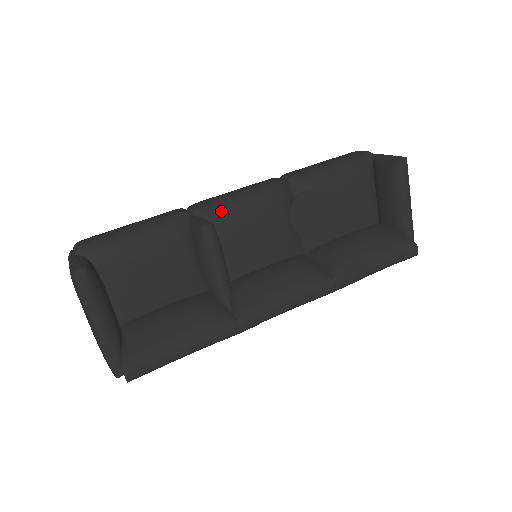
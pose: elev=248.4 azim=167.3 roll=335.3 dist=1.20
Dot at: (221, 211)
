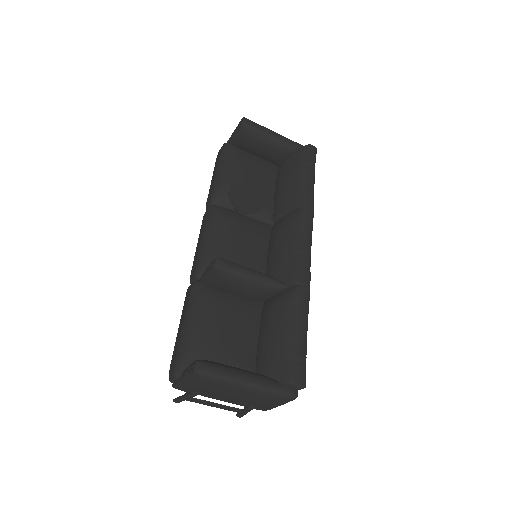
Dot at: (208, 257)
